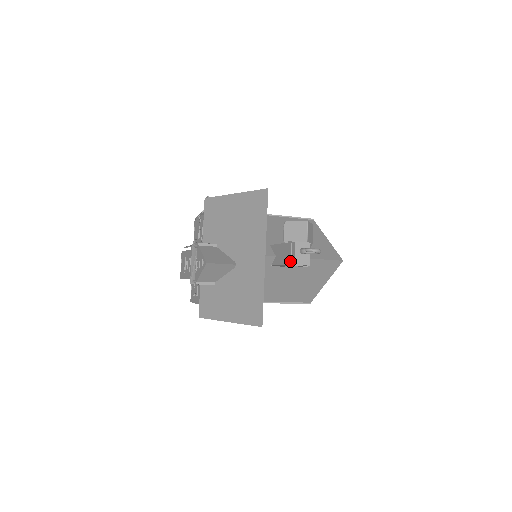
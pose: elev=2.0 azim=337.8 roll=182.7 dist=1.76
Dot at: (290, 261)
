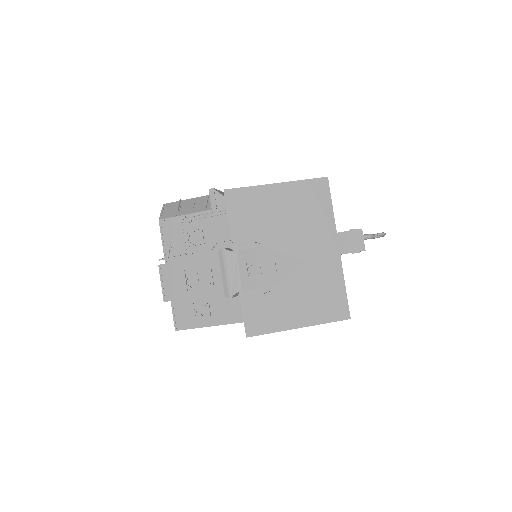
Dot at: (358, 248)
